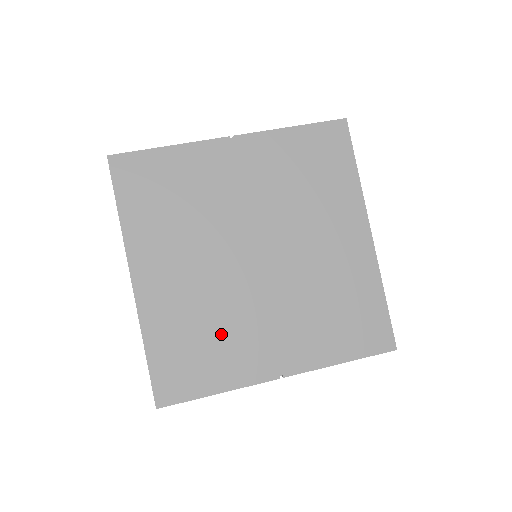
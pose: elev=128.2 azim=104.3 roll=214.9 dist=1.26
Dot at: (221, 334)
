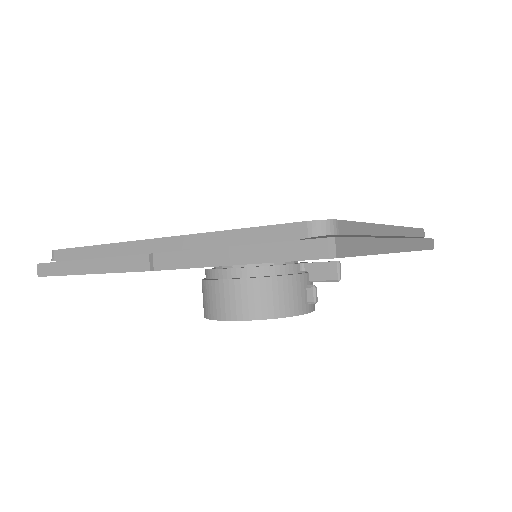
Dot at: occluded
